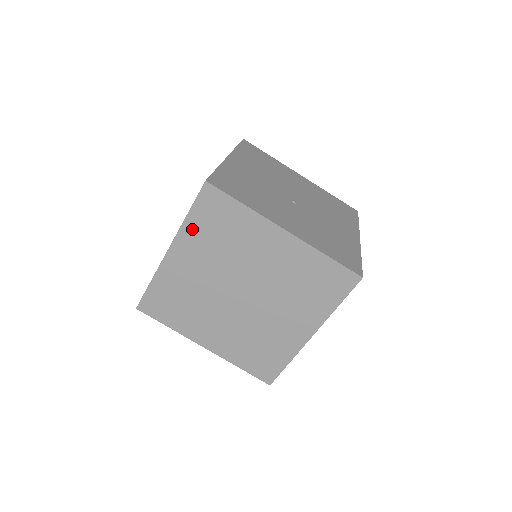
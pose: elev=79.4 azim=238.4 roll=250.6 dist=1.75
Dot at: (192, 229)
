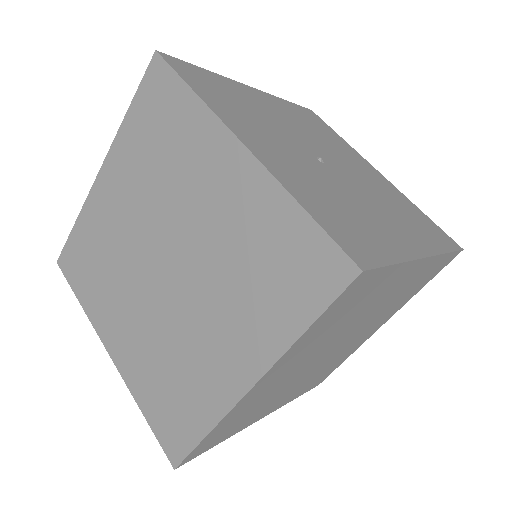
Dot at: (129, 136)
